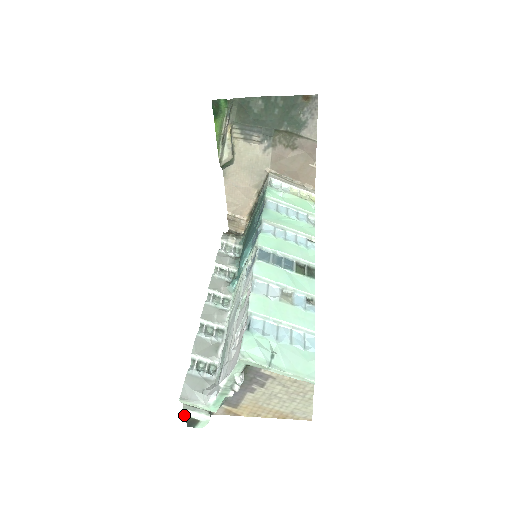
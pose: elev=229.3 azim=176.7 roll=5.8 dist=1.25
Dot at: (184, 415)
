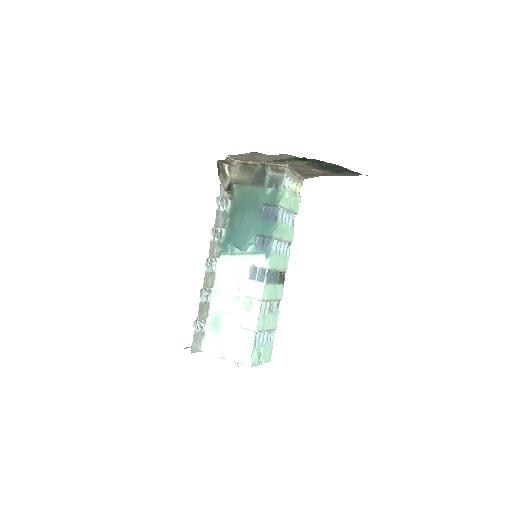
Dot at: occluded
